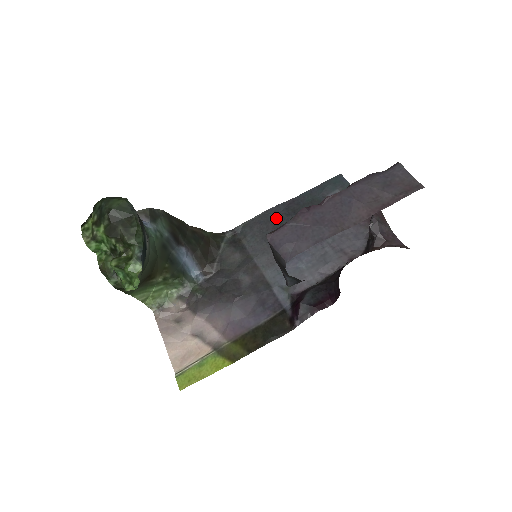
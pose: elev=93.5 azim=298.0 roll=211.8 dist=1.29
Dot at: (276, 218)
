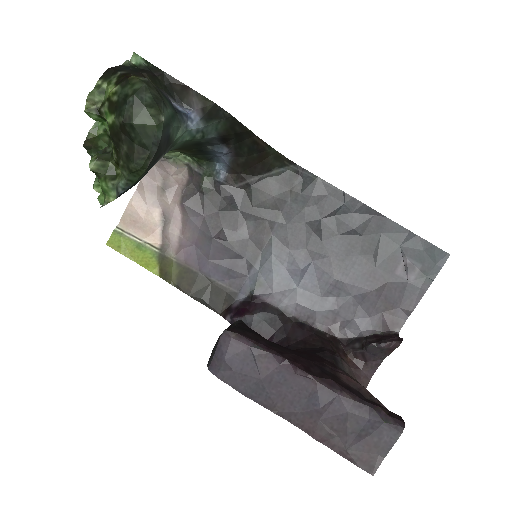
Dot at: (344, 213)
